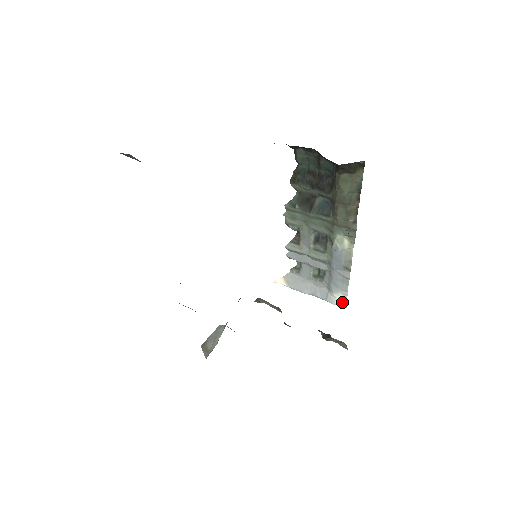
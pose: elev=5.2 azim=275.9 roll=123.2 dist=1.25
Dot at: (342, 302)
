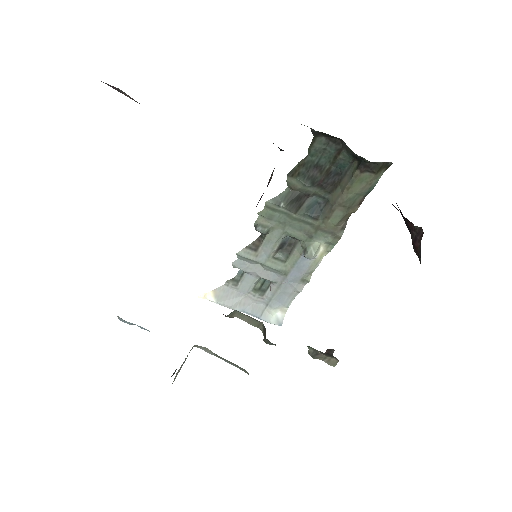
Dot at: (278, 319)
